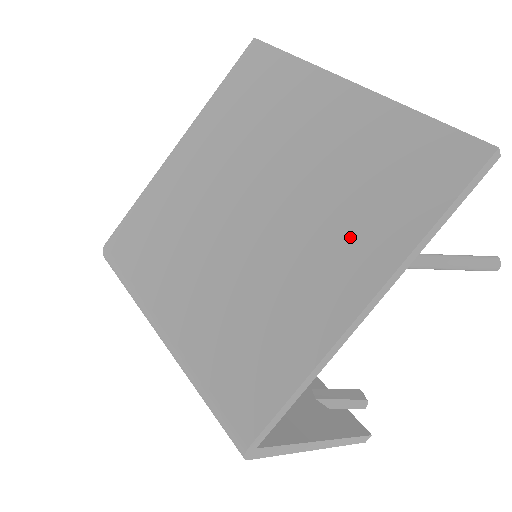
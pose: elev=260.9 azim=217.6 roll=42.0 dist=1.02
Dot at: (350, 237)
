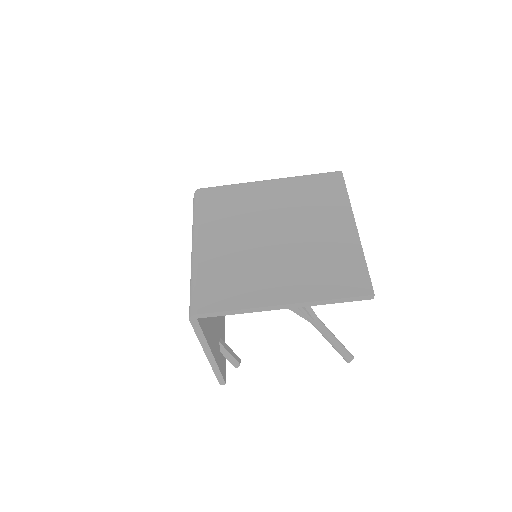
Dot at: (301, 278)
